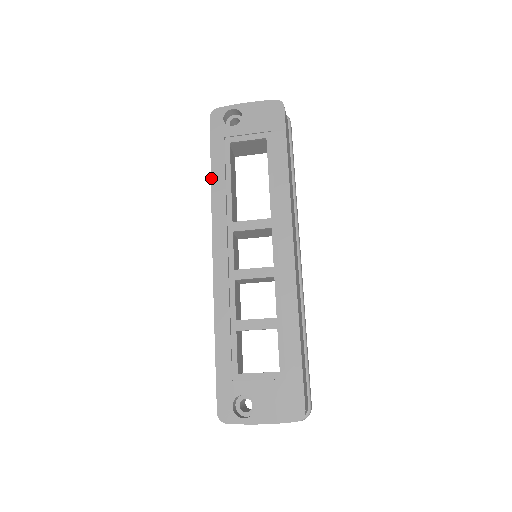
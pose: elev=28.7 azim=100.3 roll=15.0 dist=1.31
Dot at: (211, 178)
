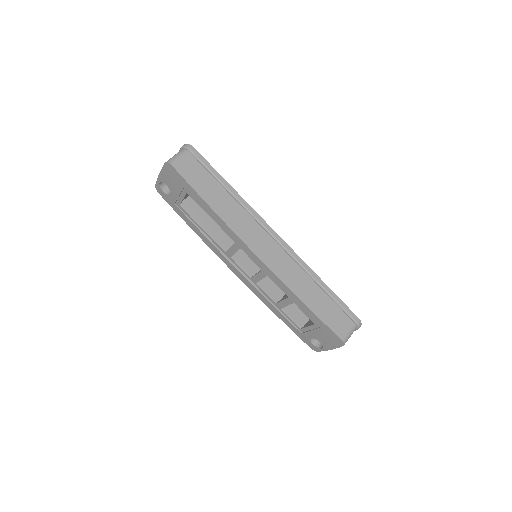
Dot at: (195, 232)
